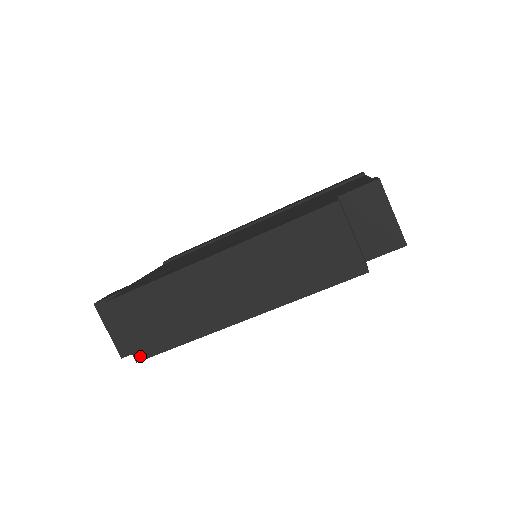
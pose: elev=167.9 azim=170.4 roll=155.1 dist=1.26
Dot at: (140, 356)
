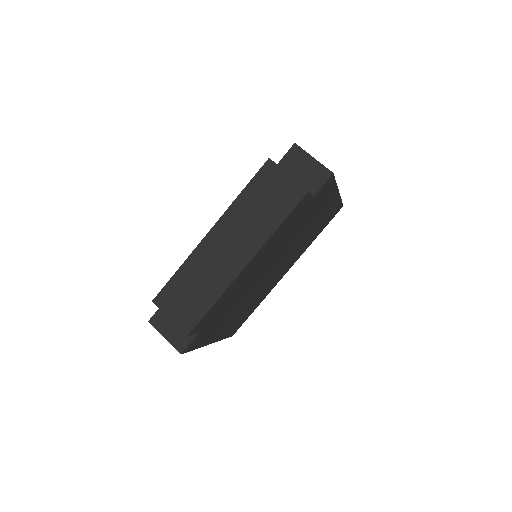
Dot at: (188, 329)
